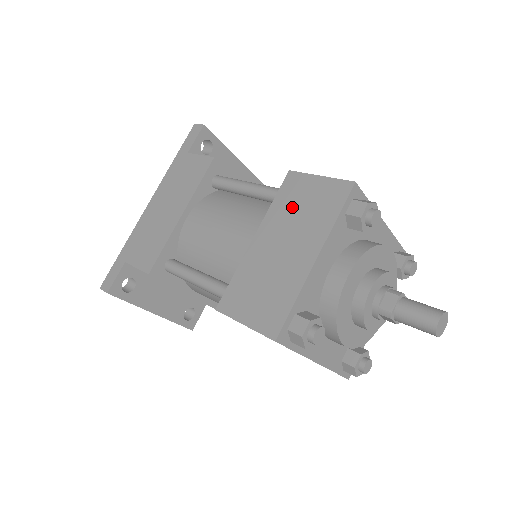
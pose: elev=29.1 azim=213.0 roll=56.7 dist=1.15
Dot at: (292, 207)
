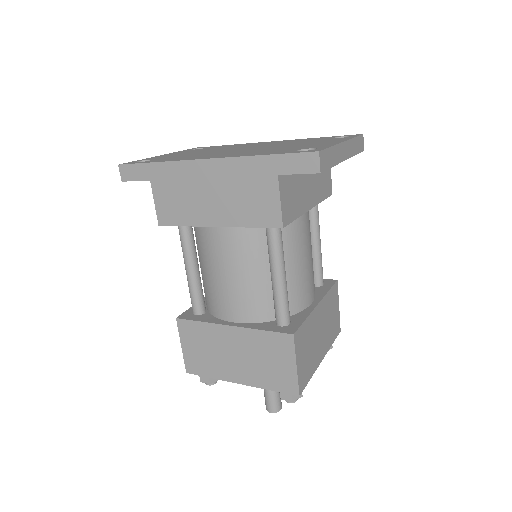
Dot at: (265, 351)
